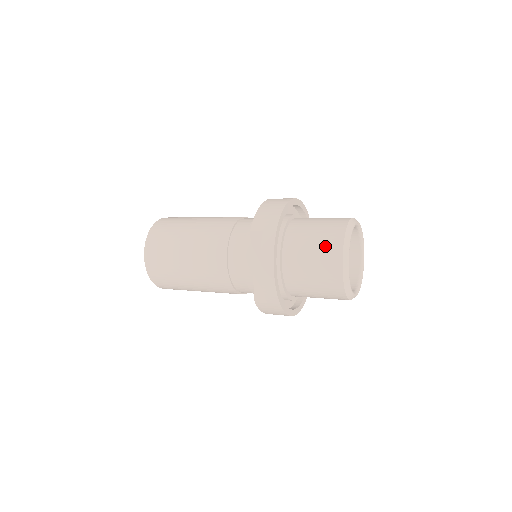
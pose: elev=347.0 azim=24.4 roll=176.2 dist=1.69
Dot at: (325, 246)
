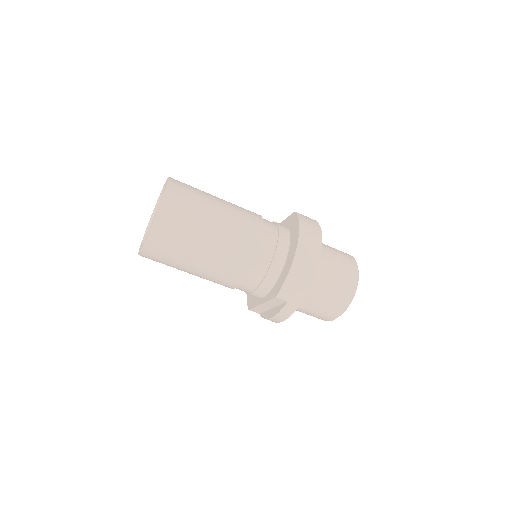
Dot at: (328, 309)
